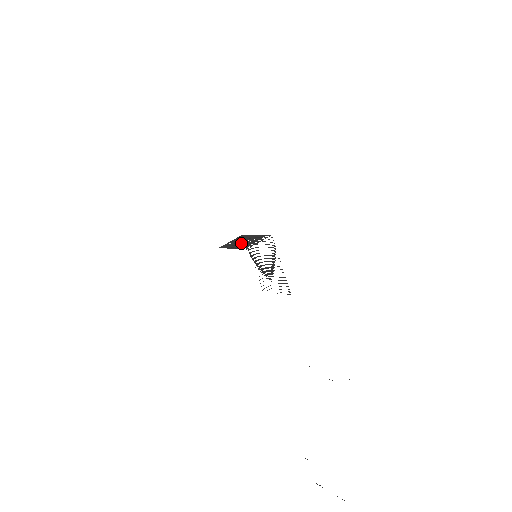
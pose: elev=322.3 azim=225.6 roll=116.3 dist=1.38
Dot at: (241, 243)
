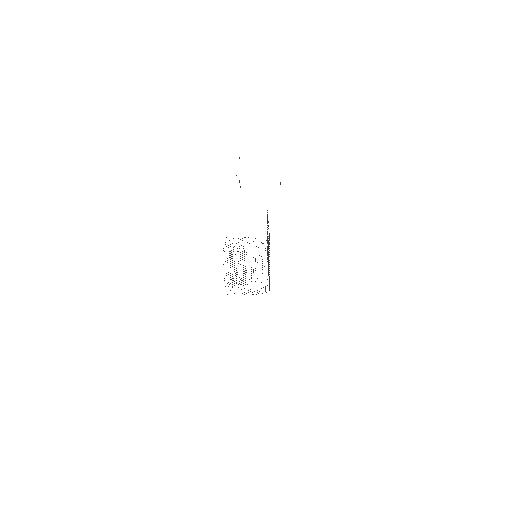
Dot at: occluded
